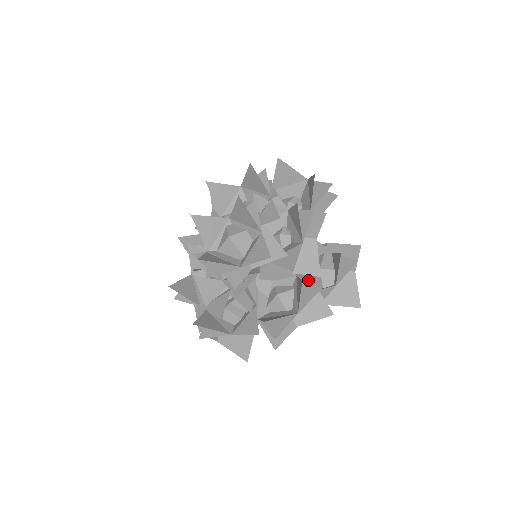
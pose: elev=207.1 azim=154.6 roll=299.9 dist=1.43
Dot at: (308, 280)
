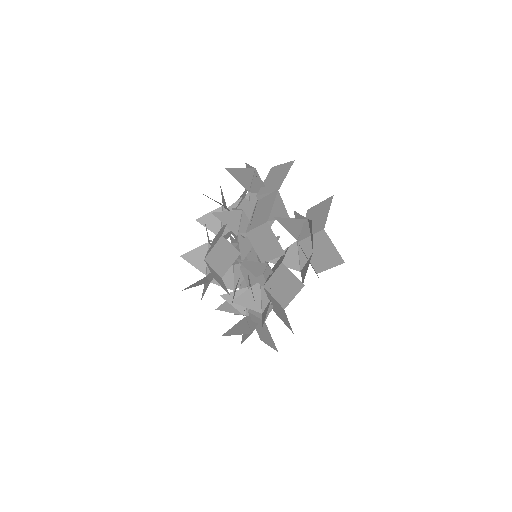
Dot at: (281, 261)
